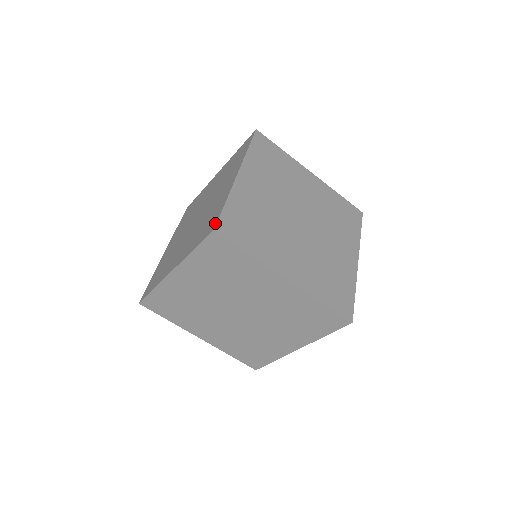
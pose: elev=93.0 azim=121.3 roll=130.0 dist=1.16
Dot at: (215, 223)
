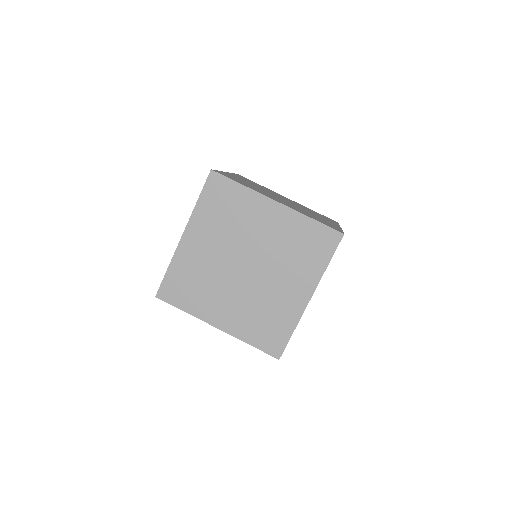
Dot at: occluded
